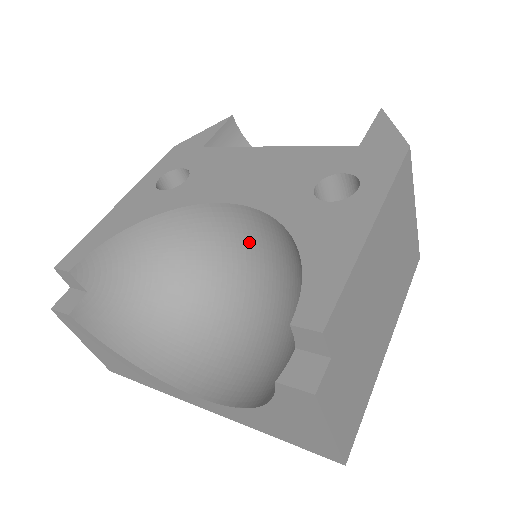
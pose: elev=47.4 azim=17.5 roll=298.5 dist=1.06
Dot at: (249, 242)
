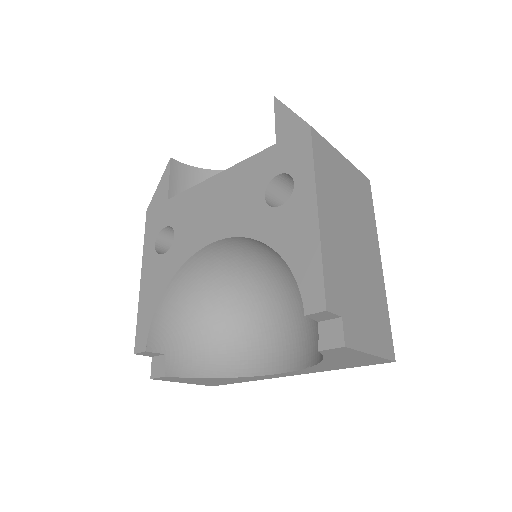
Dot at: (245, 255)
